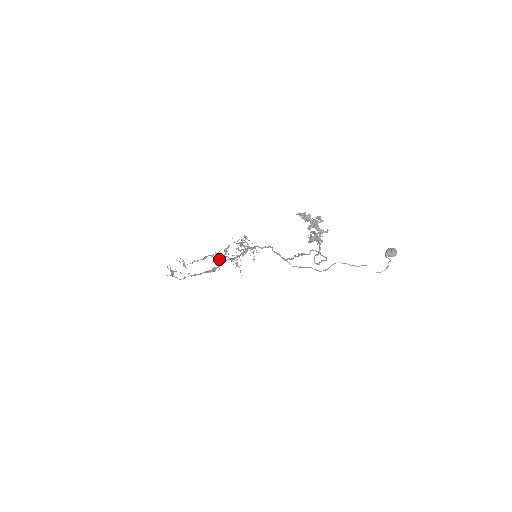
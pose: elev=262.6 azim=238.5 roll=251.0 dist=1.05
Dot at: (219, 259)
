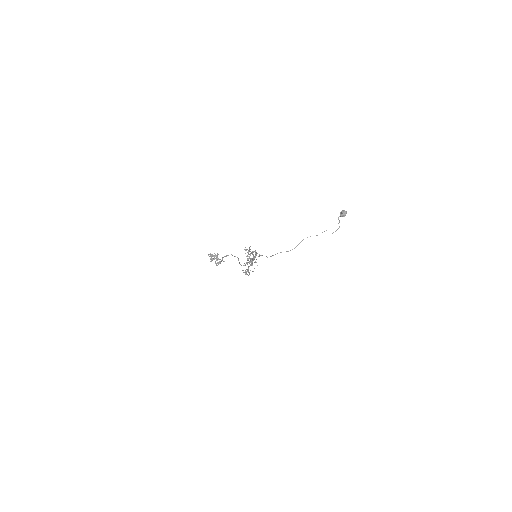
Dot at: (244, 263)
